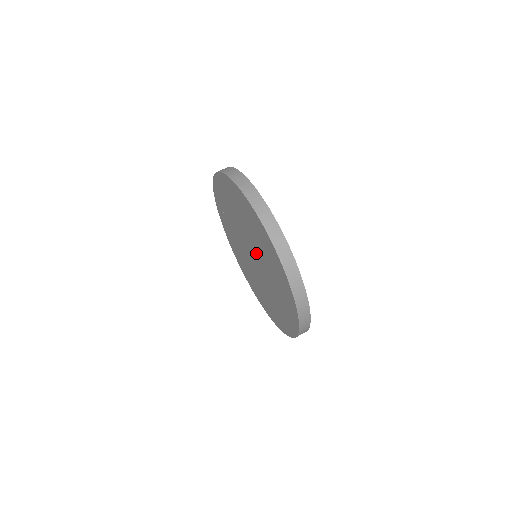
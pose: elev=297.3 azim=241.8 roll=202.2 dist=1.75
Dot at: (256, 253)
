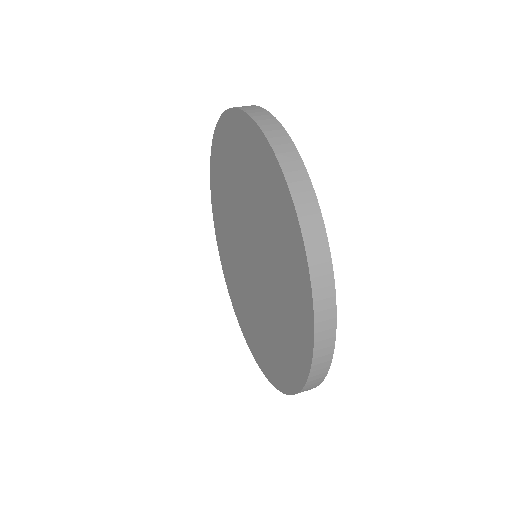
Dot at: (244, 220)
